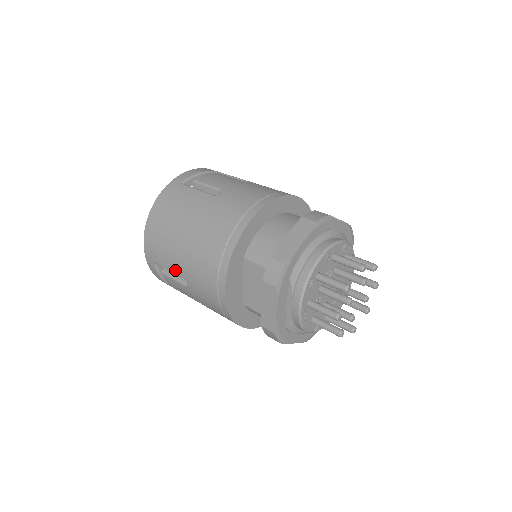
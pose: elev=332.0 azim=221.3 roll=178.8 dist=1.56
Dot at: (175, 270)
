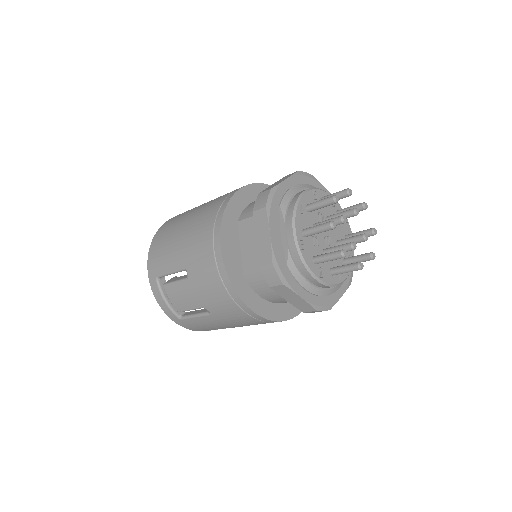
Dot at: (175, 266)
